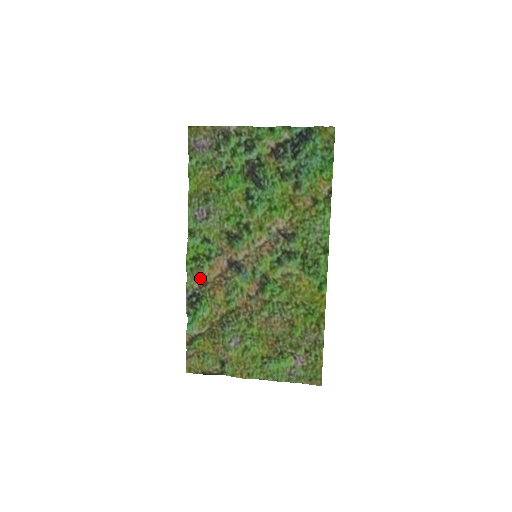
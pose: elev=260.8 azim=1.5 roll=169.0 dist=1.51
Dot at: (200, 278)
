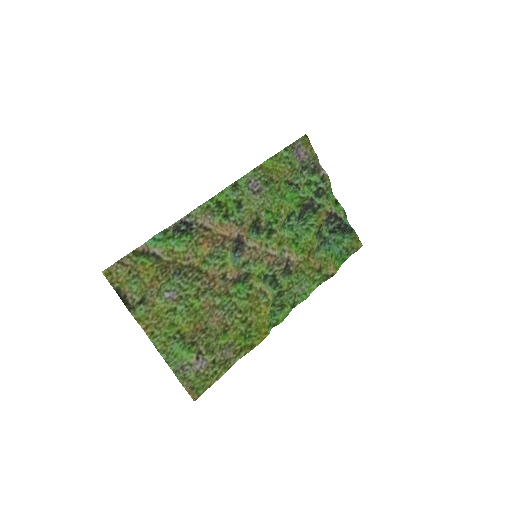
Dot at: (208, 220)
